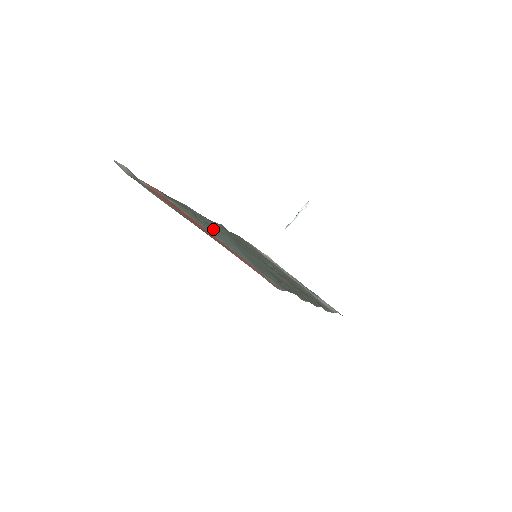
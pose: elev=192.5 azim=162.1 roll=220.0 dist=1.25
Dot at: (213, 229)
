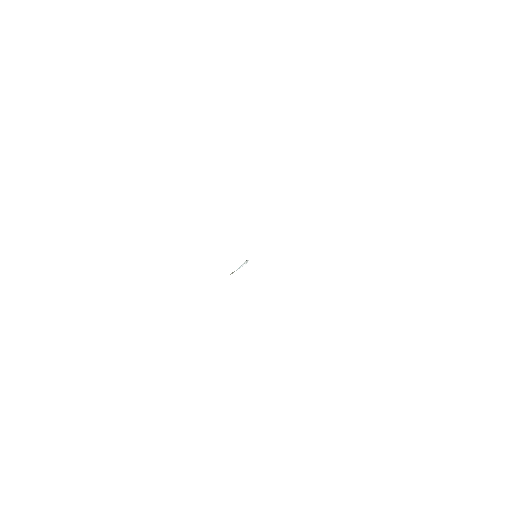
Dot at: occluded
